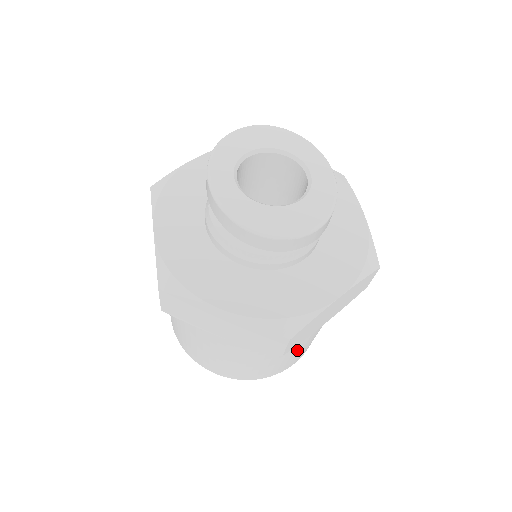
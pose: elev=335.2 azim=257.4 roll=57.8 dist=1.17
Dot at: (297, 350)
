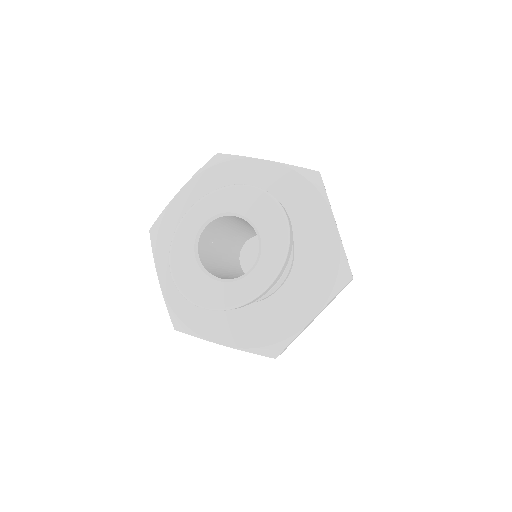
Dot at: occluded
